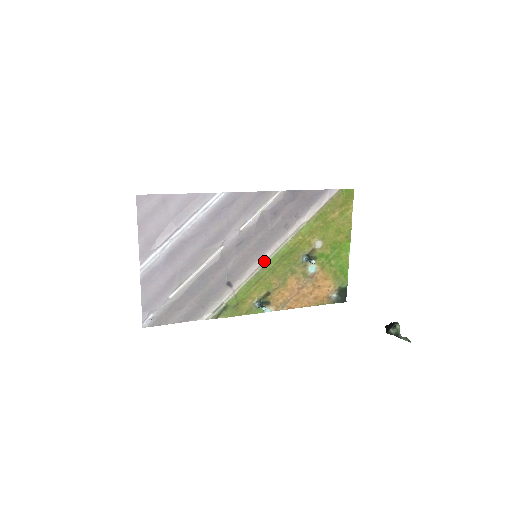
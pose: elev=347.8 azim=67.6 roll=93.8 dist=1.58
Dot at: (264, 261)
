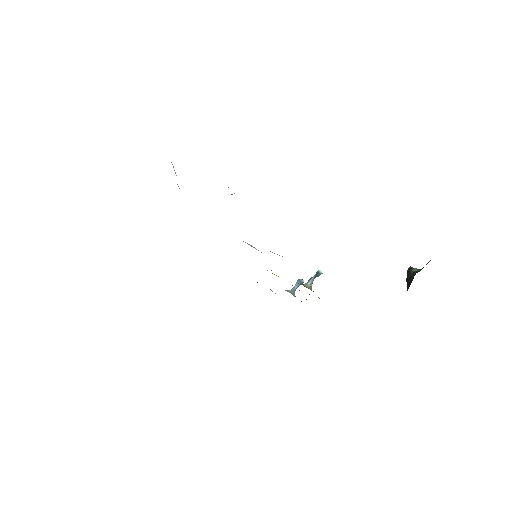
Dot at: occluded
